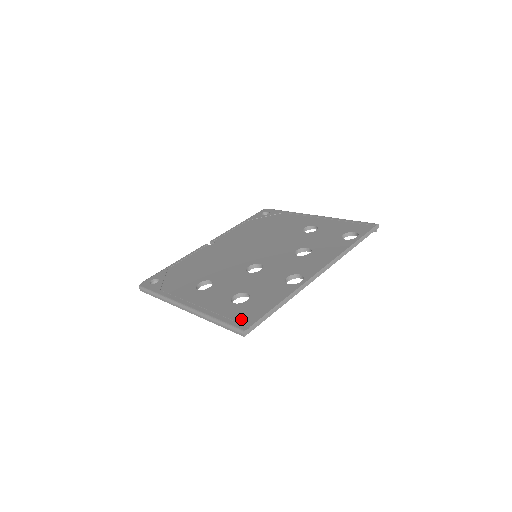
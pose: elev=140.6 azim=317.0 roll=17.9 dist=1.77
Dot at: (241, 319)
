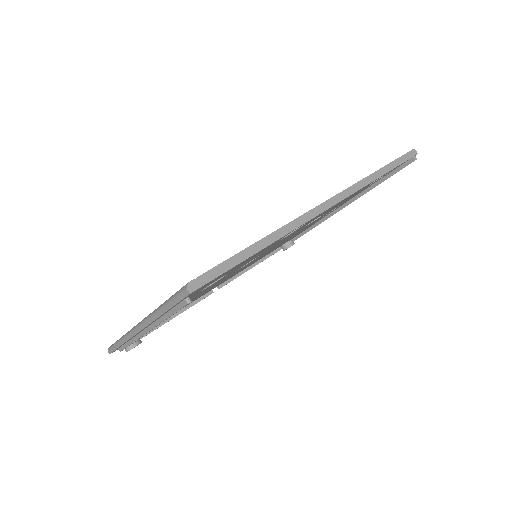
Dot at: occluded
